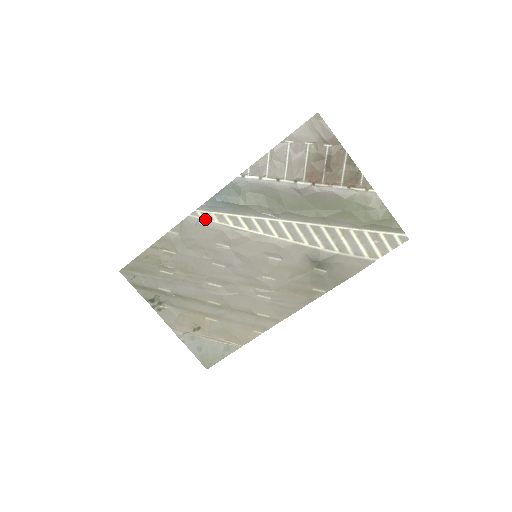
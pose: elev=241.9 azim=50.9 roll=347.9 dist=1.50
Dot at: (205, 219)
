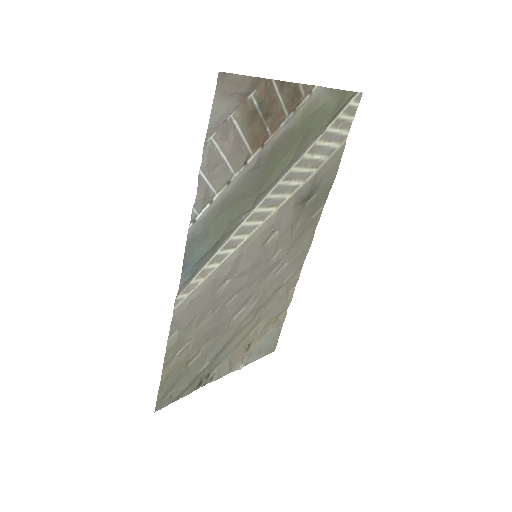
Dot at: (190, 293)
